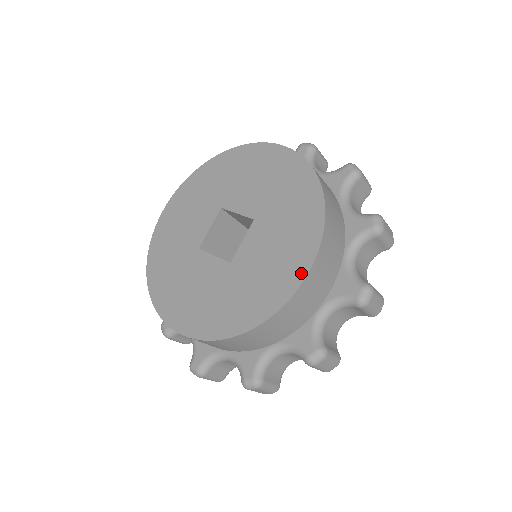
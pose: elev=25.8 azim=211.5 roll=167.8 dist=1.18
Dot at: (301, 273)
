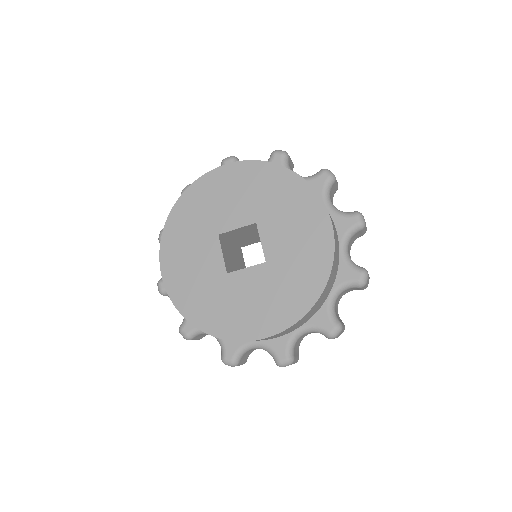
Dot at: (327, 228)
